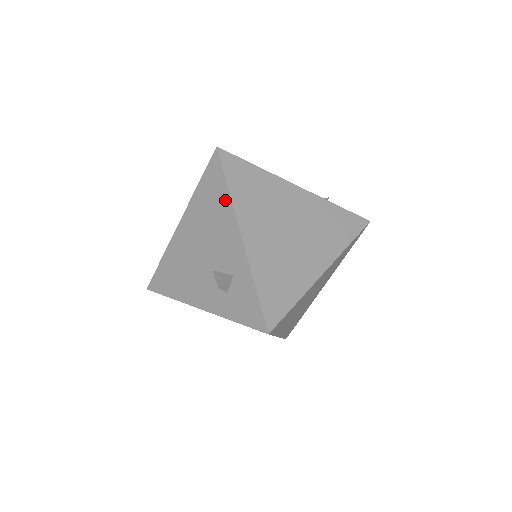
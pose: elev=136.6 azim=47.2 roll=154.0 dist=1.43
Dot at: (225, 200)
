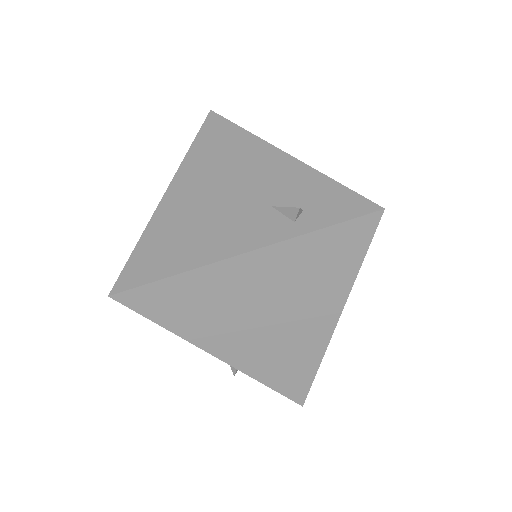
Dot at: occluded
